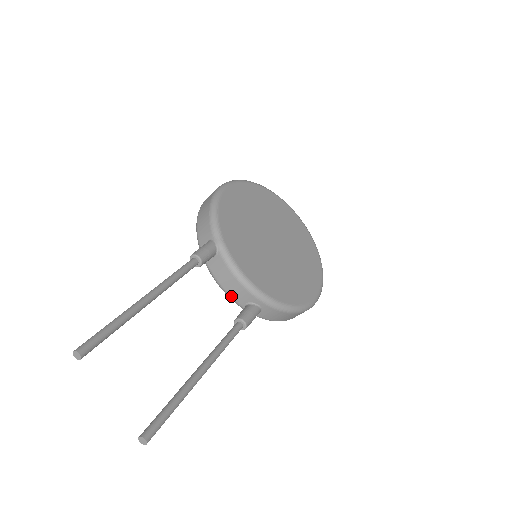
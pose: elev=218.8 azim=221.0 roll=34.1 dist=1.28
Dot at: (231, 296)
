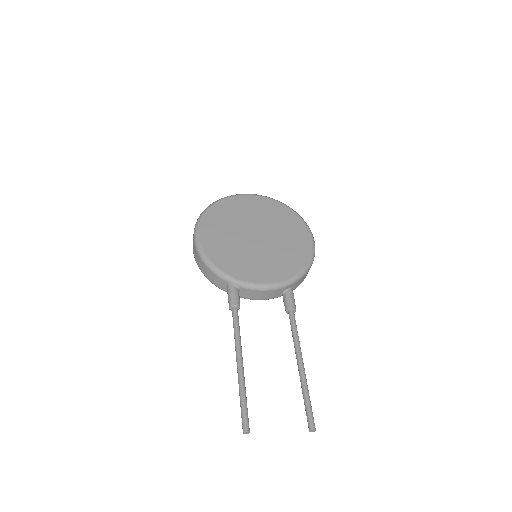
Dot at: occluded
